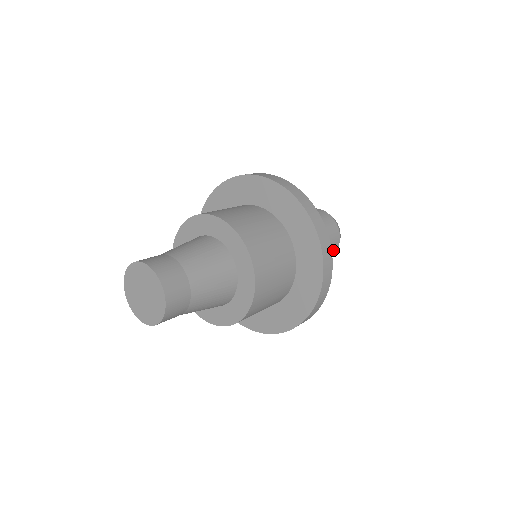
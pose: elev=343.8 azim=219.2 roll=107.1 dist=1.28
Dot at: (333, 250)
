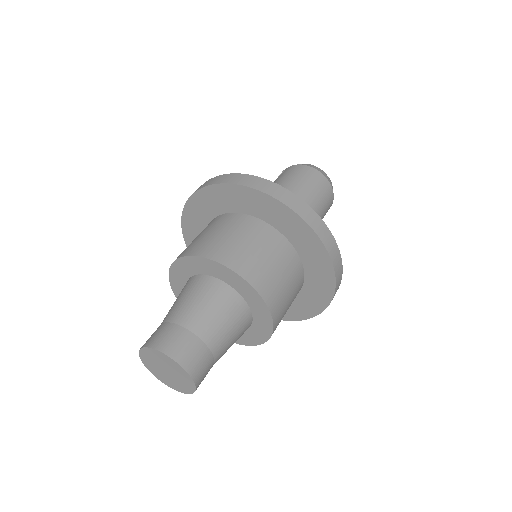
Dot at: (328, 193)
